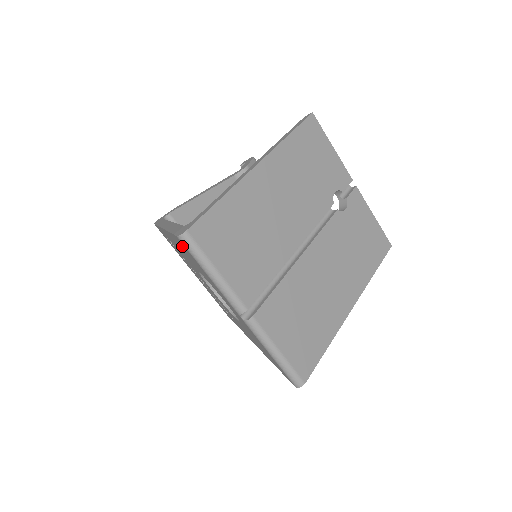
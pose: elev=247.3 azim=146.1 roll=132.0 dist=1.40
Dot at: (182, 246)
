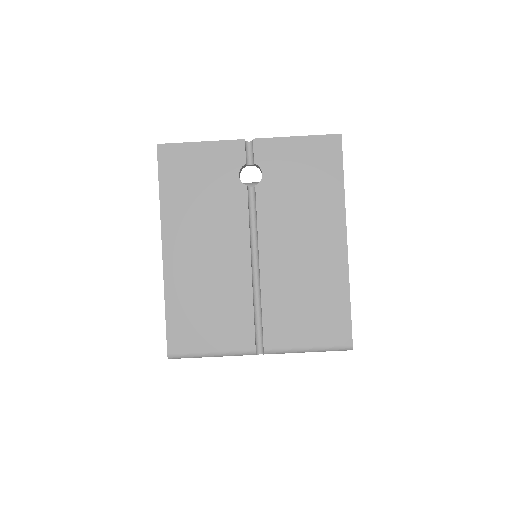
Dot at: occluded
